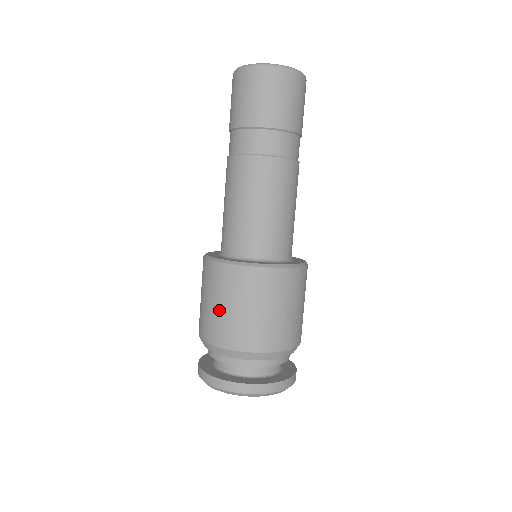
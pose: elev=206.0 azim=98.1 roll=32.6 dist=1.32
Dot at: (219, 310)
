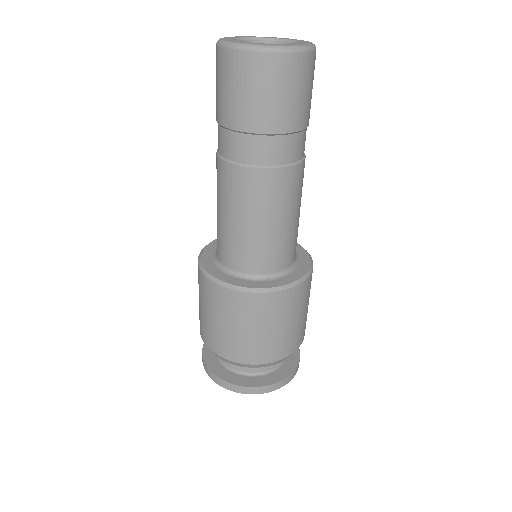
Dot at: (215, 324)
